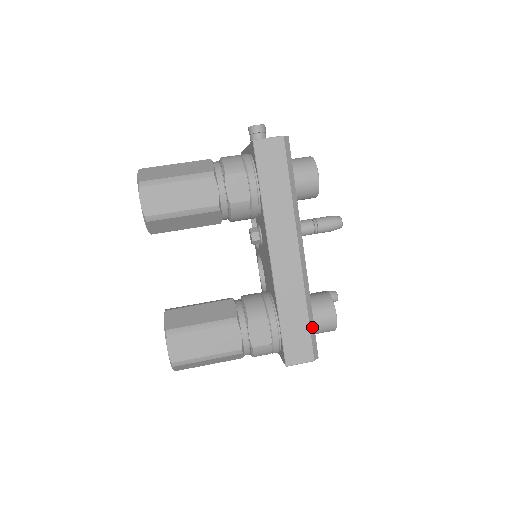
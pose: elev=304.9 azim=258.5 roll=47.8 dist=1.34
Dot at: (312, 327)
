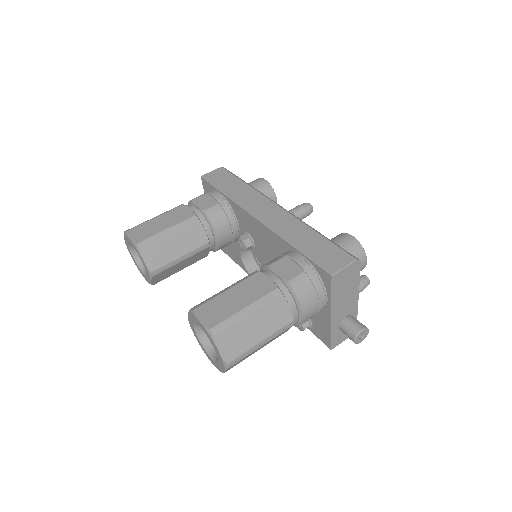
Dot at: (332, 242)
